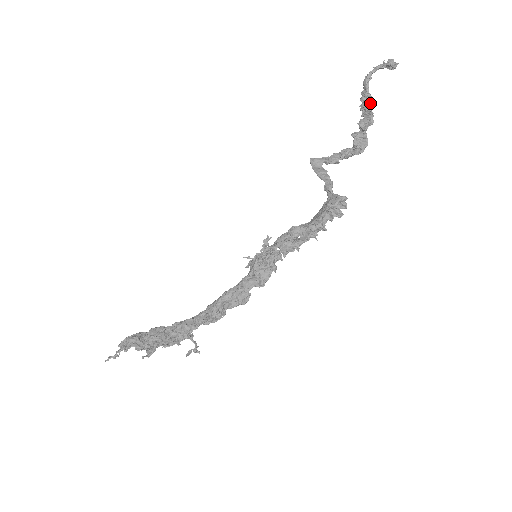
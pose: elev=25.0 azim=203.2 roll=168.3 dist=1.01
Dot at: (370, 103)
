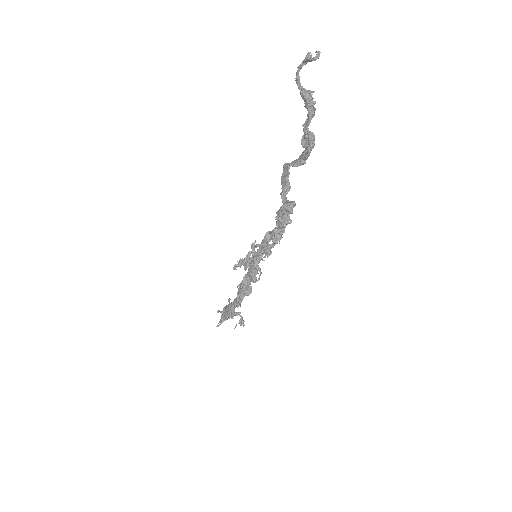
Dot at: (307, 101)
